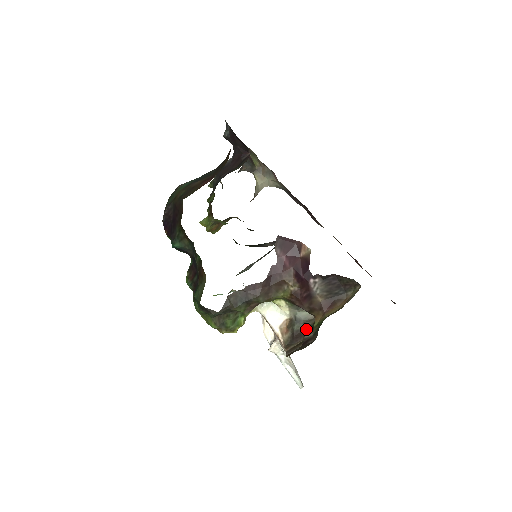
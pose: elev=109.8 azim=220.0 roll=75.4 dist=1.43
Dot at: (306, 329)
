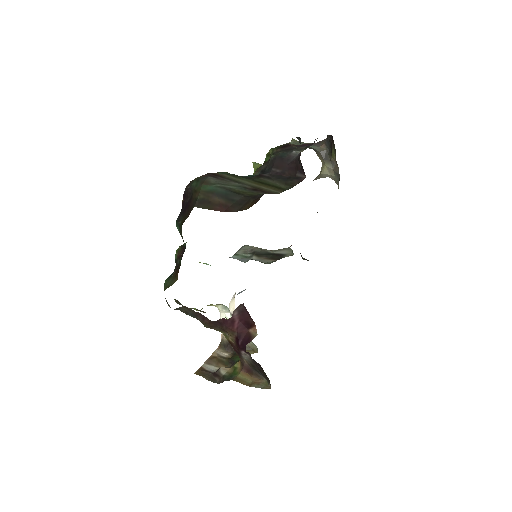
Dot at: occluded
